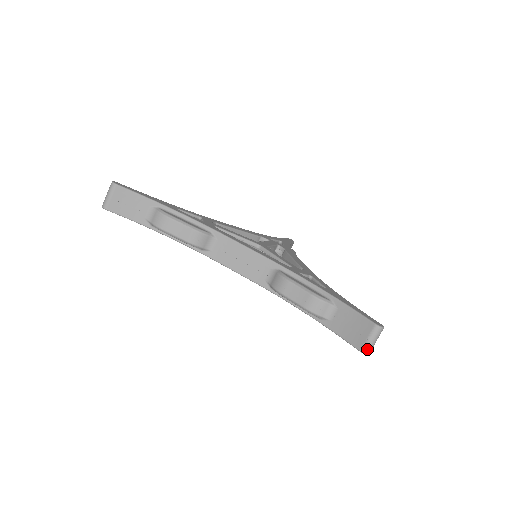
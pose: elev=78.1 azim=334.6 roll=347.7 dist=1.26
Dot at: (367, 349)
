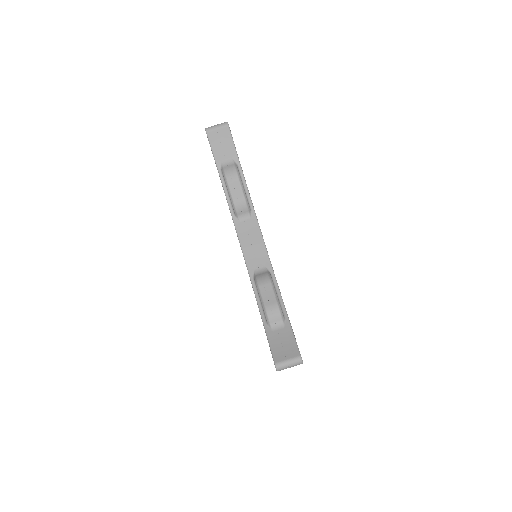
Dot at: (281, 366)
